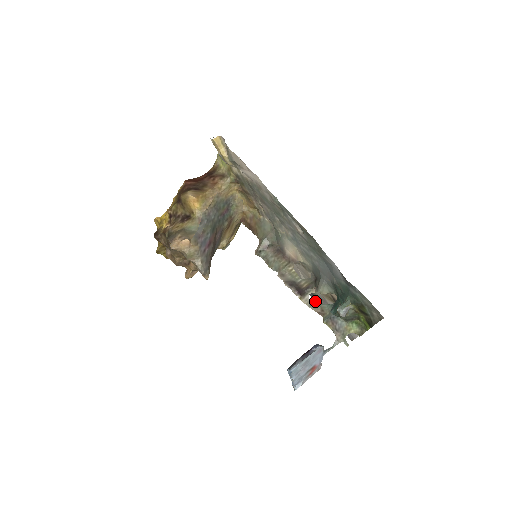
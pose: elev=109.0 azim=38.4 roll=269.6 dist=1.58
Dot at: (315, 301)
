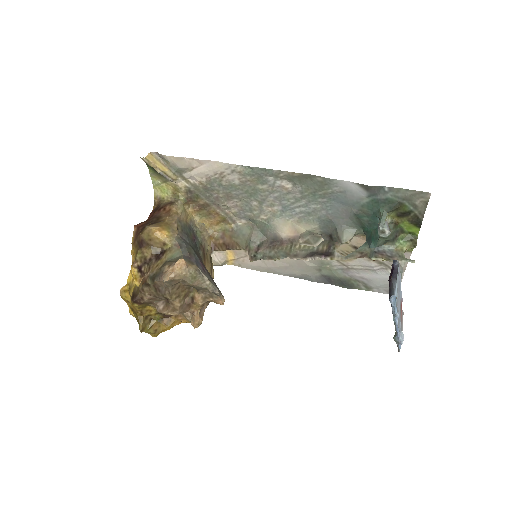
Dot at: occluded
